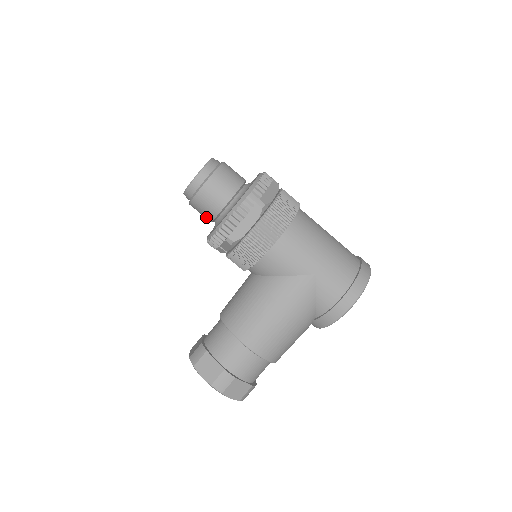
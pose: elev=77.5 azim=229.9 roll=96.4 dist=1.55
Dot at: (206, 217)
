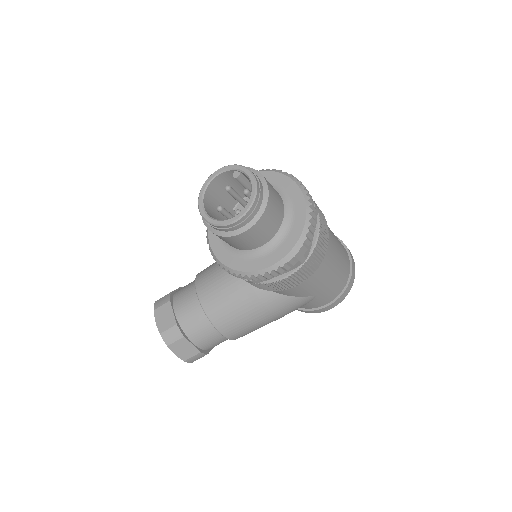
Dot at: occluded
